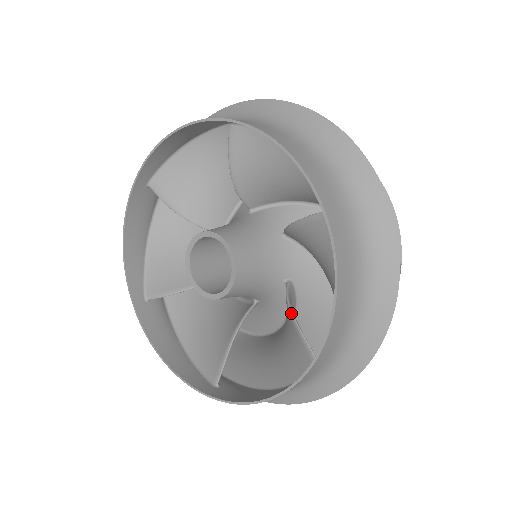
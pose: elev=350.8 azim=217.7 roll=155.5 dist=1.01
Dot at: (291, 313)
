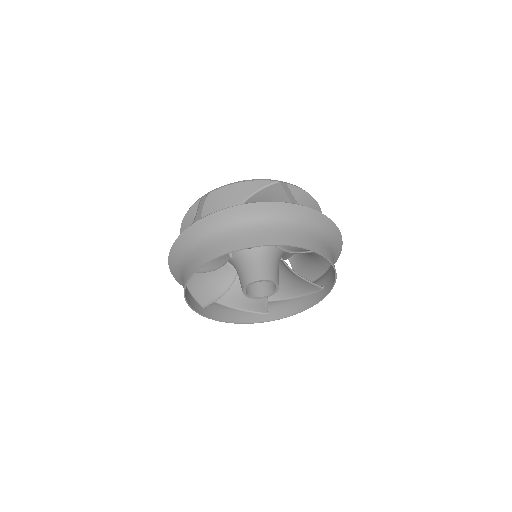
Dot at: (300, 277)
